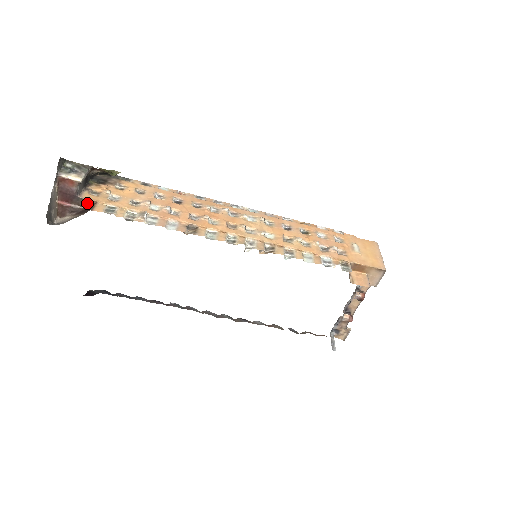
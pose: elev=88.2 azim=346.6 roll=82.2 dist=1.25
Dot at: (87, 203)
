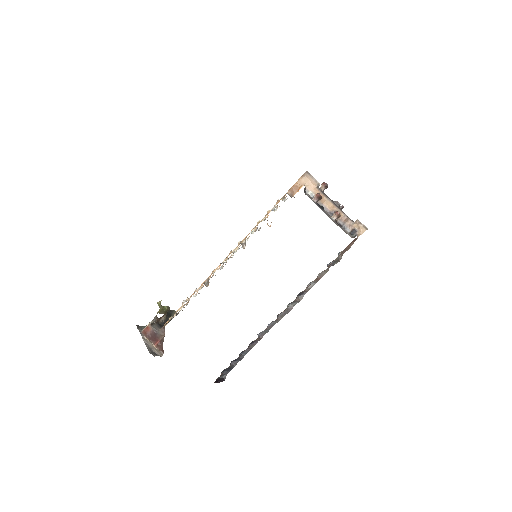
Dot at: (164, 330)
